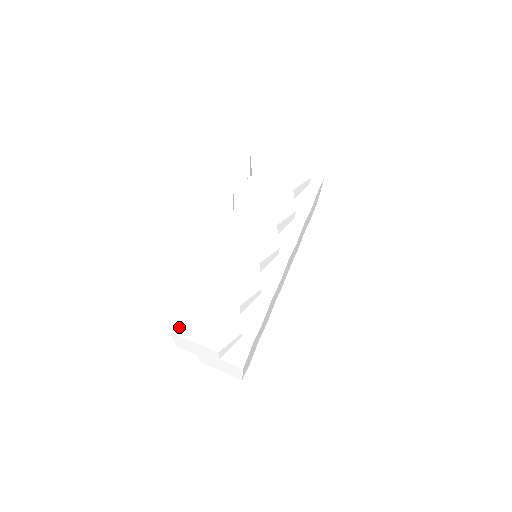
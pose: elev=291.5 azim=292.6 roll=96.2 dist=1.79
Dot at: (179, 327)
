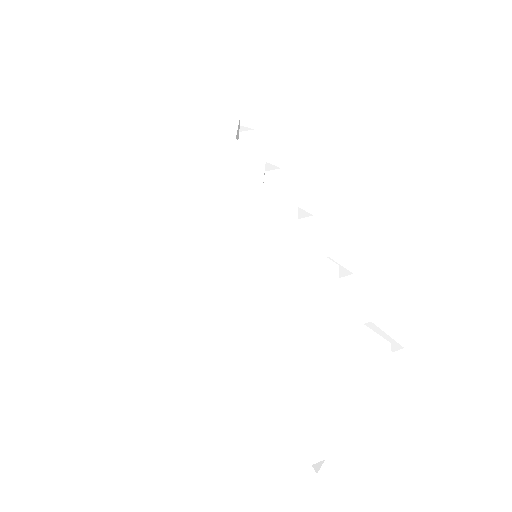
Dot at: (297, 420)
